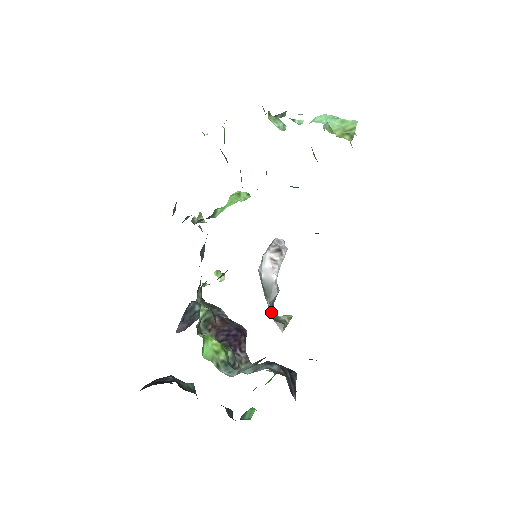
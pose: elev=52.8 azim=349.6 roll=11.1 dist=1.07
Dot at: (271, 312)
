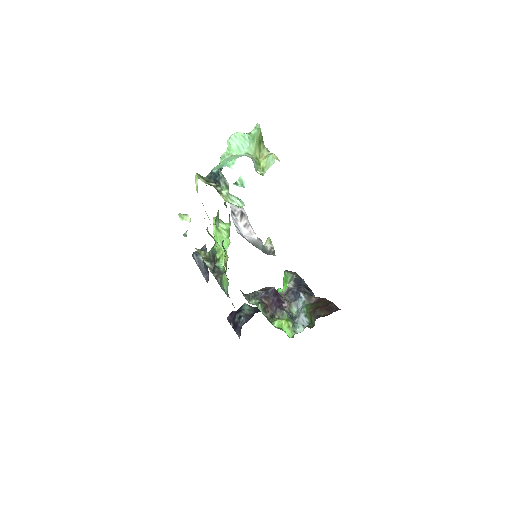
Dot at: (262, 250)
